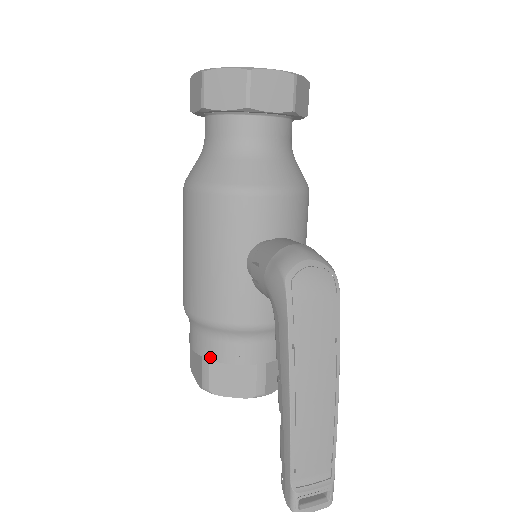
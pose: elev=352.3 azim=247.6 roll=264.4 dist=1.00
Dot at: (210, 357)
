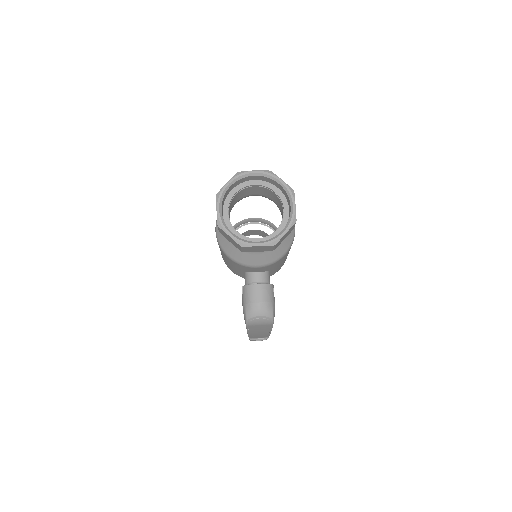
Dot at: occluded
